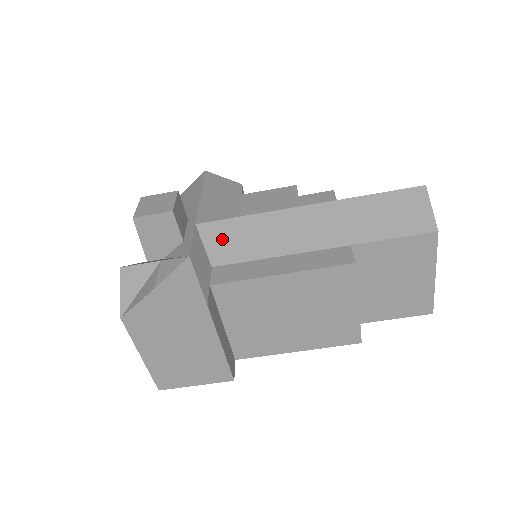
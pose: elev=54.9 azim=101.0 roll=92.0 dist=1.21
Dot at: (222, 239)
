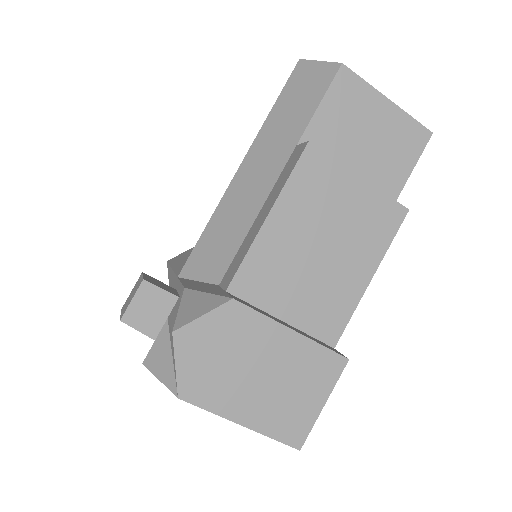
Dot at: (206, 260)
